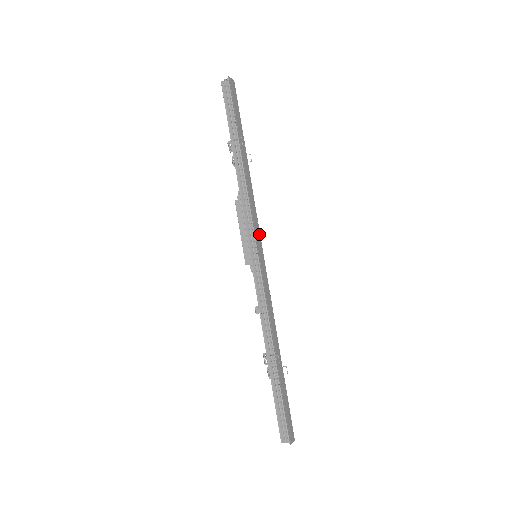
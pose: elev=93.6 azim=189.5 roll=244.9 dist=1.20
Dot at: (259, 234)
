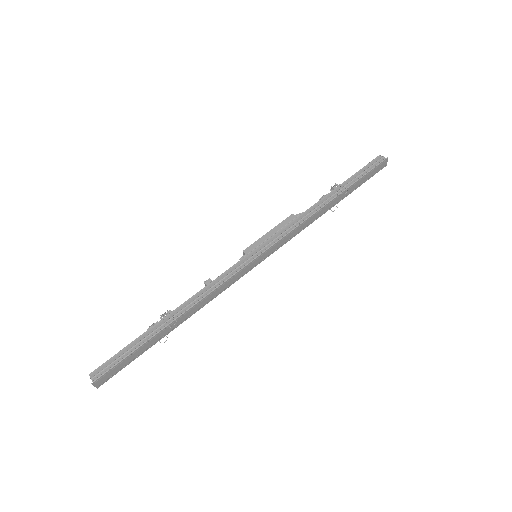
Dot at: (276, 249)
